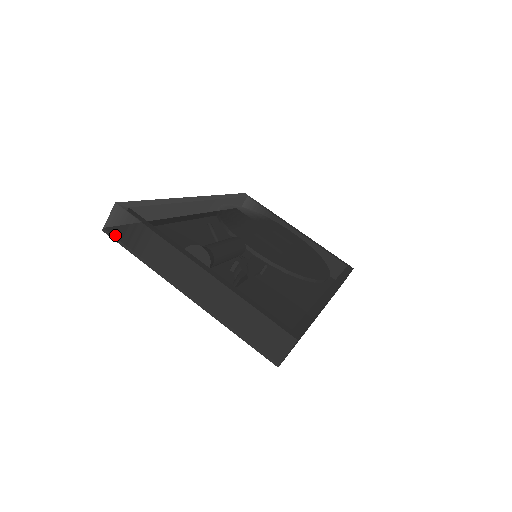
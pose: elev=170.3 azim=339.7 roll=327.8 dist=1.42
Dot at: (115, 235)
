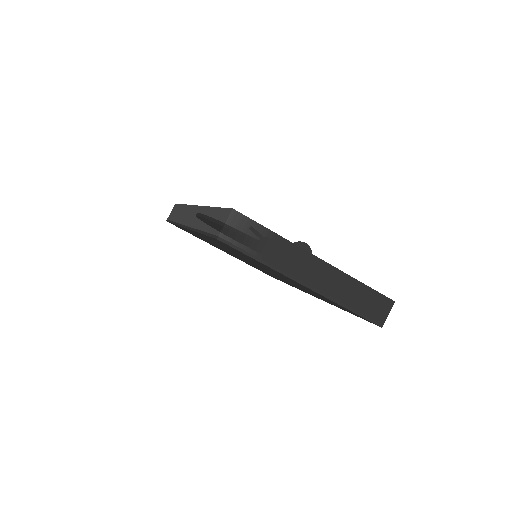
Dot at: (233, 242)
